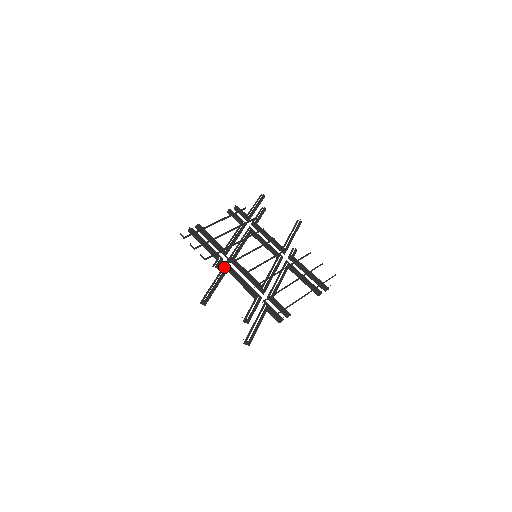
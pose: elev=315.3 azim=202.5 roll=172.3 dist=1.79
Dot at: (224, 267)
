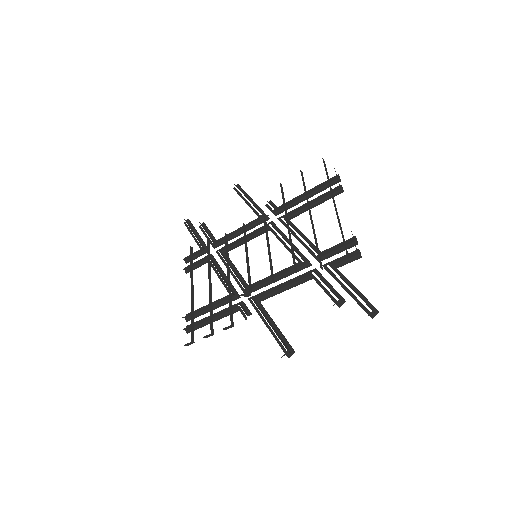
Dot at: (253, 304)
